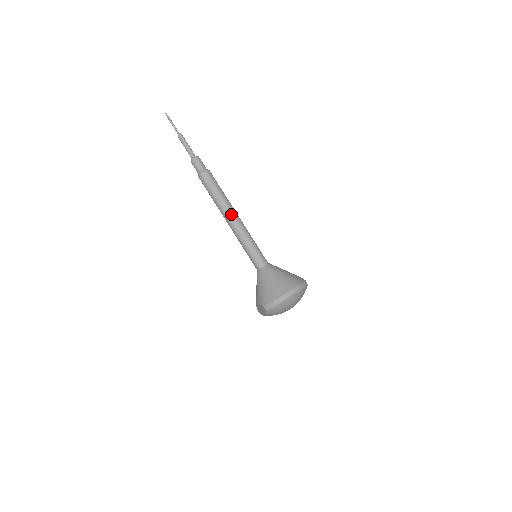
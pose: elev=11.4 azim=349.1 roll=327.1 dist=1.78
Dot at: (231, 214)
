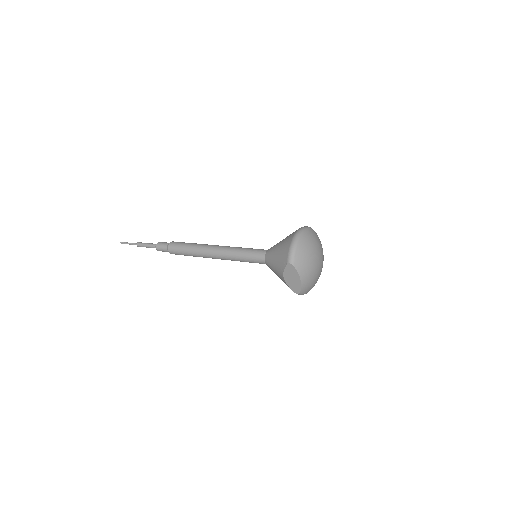
Dot at: (211, 247)
